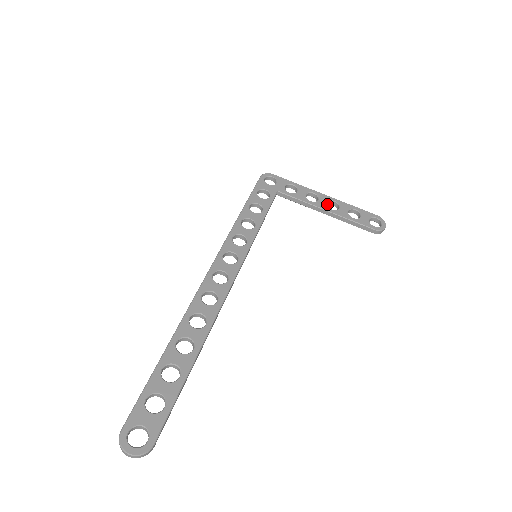
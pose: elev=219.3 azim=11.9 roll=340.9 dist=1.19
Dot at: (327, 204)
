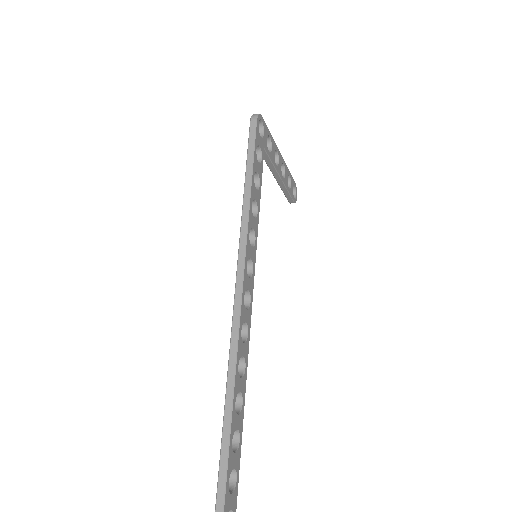
Dot at: occluded
